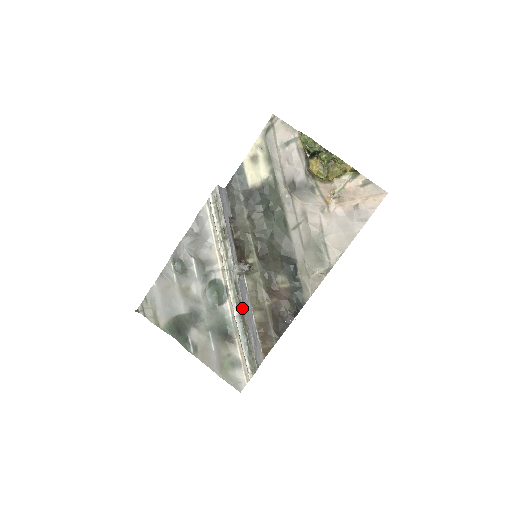
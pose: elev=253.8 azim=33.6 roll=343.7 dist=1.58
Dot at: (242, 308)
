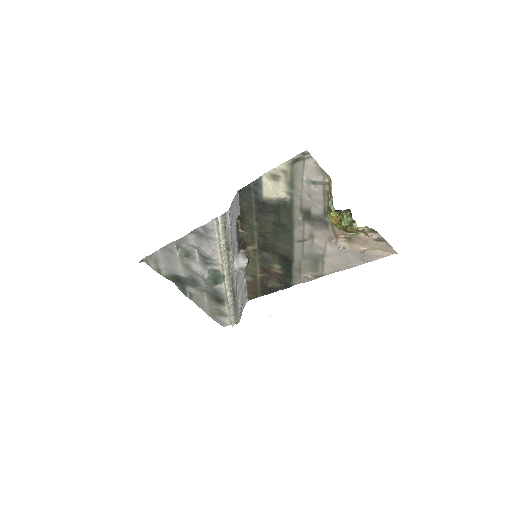
Dot at: (235, 292)
